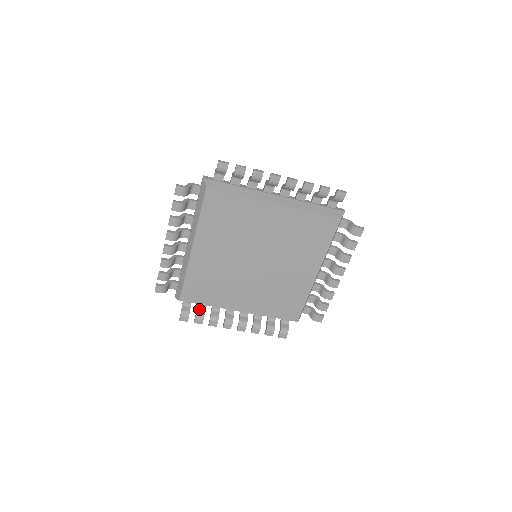
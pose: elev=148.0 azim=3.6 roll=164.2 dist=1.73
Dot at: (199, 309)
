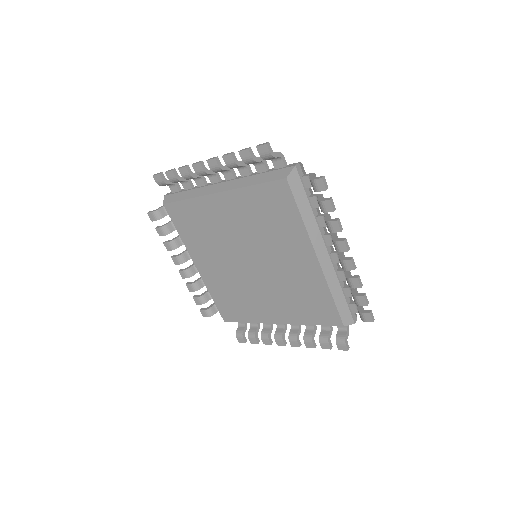
Dot at: (252, 327)
